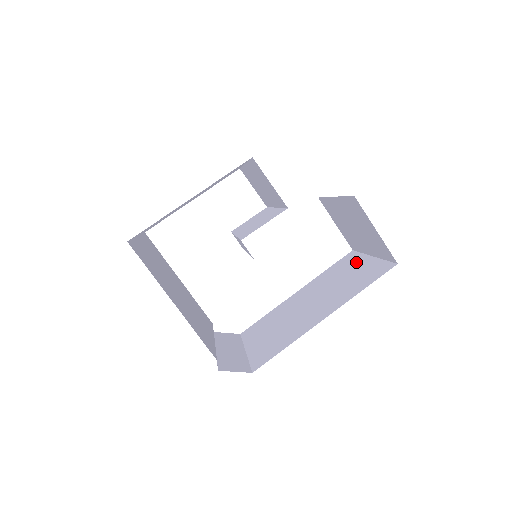
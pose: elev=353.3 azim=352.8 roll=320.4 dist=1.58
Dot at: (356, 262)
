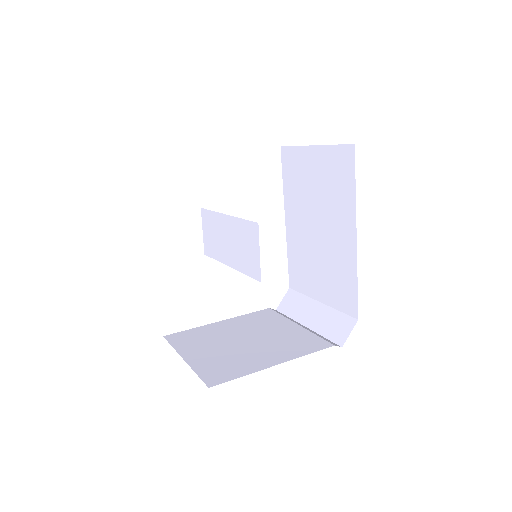
Dot at: (305, 160)
